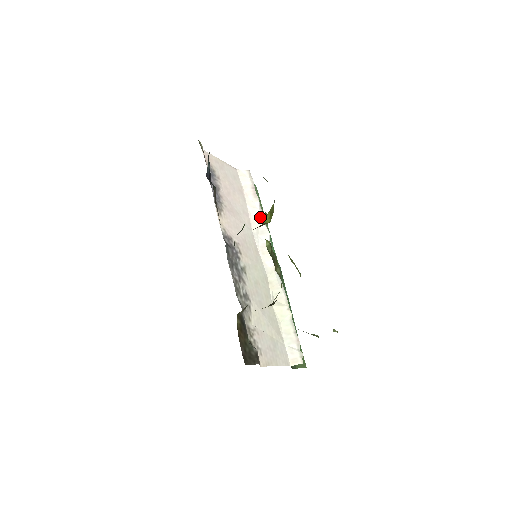
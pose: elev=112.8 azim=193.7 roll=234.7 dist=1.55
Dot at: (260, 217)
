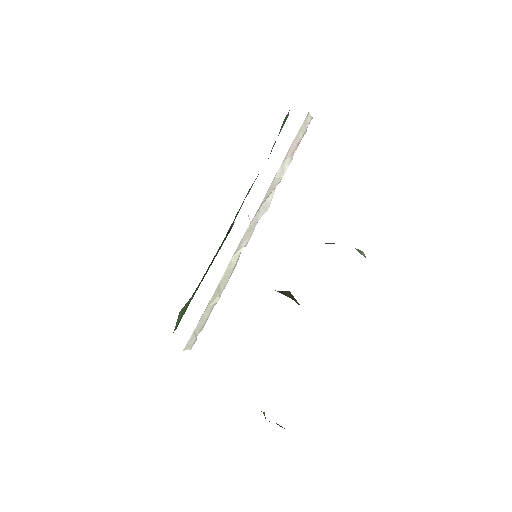
Dot at: (276, 185)
